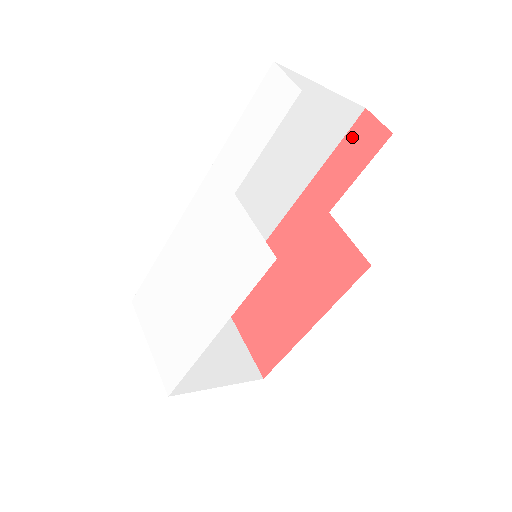
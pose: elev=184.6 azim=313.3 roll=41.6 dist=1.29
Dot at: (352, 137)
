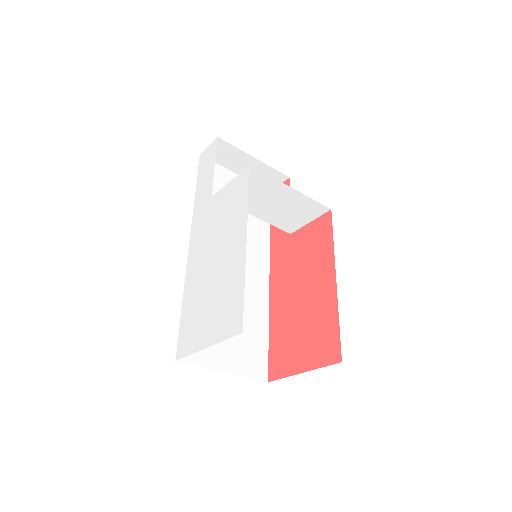
Dot at: occluded
